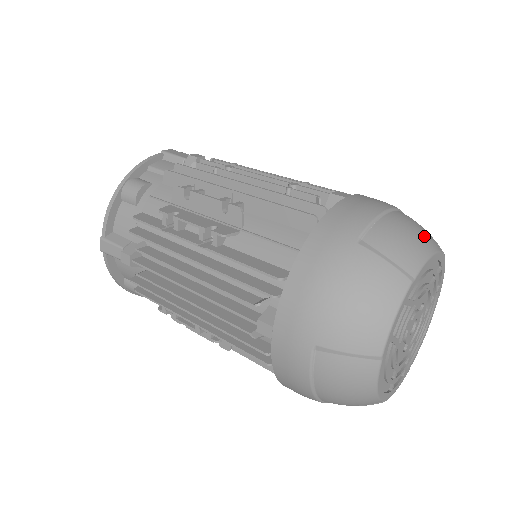
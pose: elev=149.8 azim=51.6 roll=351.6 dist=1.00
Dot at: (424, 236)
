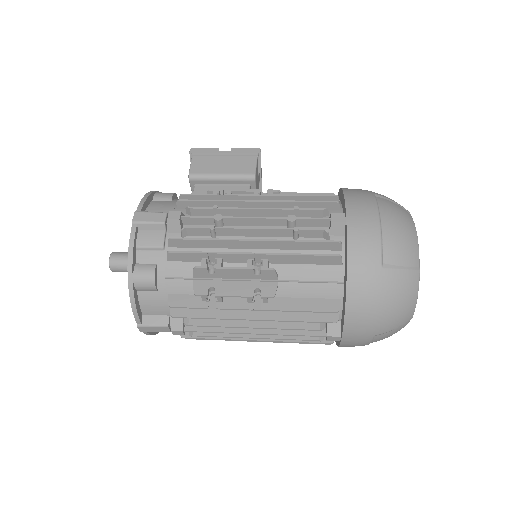
Dot at: (406, 223)
